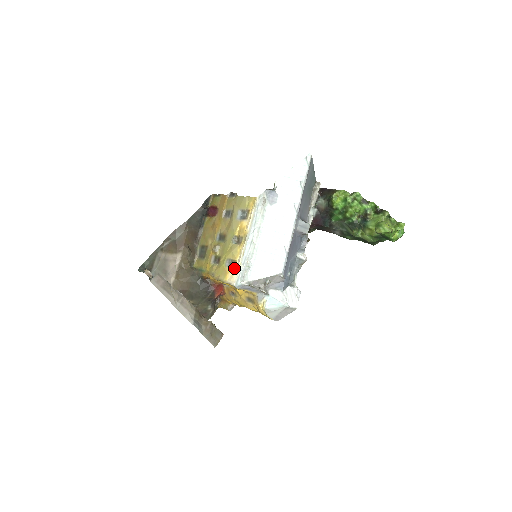
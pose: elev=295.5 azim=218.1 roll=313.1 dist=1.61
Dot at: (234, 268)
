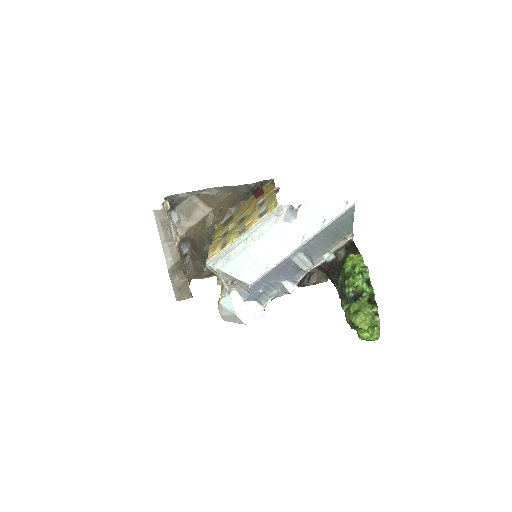
Dot at: (220, 250)
